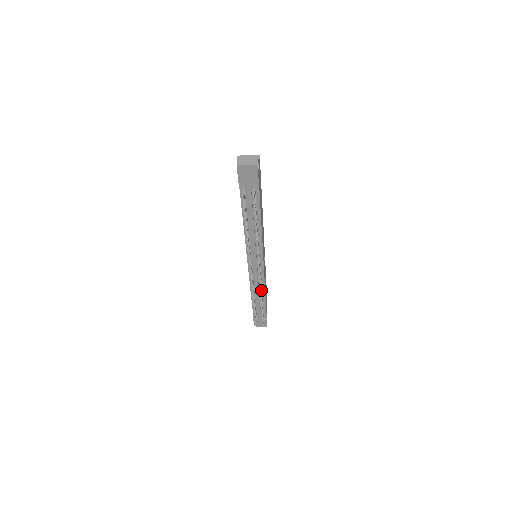
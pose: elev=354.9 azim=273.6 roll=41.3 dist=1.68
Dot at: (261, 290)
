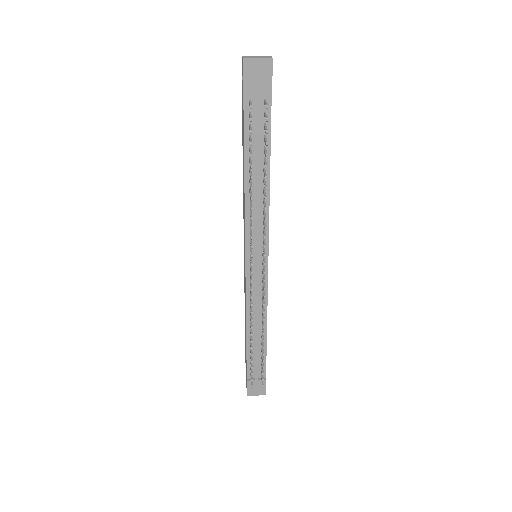
Dot at: occluded
